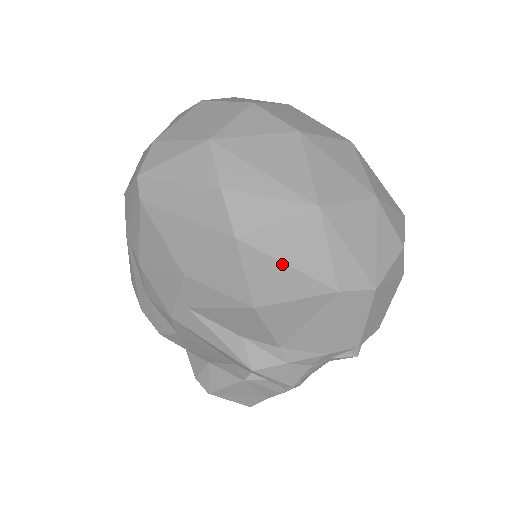
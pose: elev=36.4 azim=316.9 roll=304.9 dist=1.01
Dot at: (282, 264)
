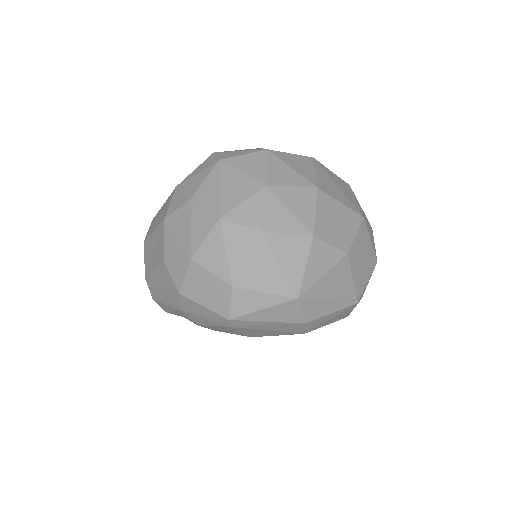
Dot at: occluded
